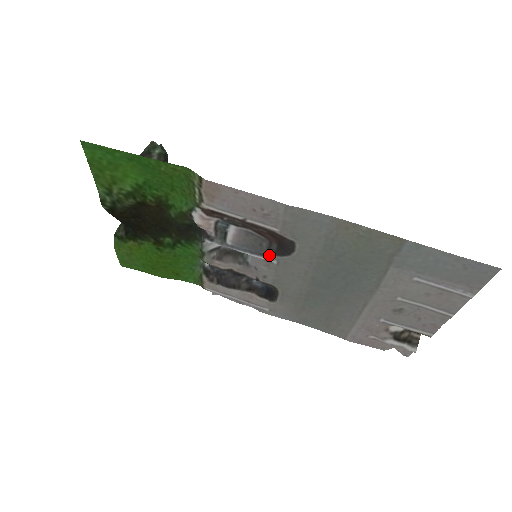
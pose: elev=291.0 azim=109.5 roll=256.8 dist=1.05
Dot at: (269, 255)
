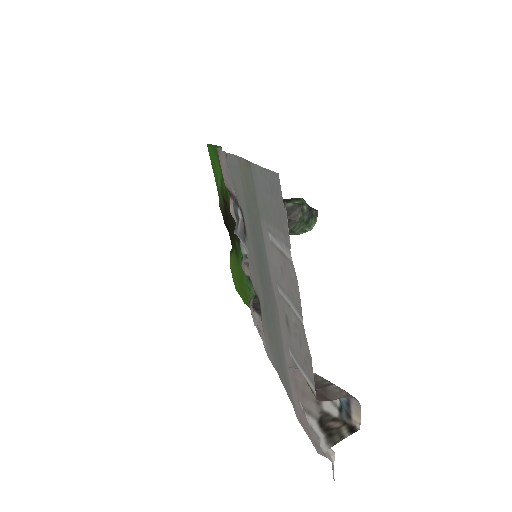
Dot at: occluded
